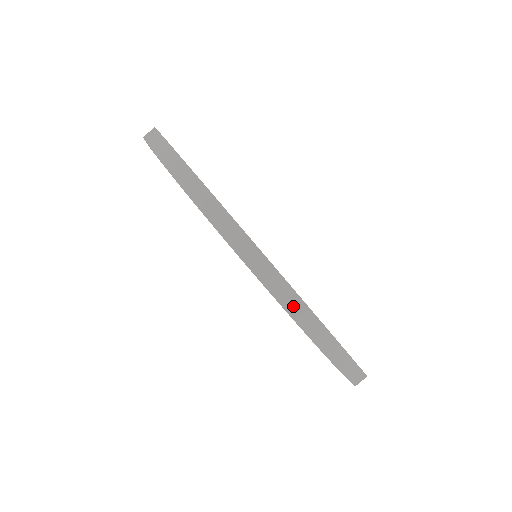
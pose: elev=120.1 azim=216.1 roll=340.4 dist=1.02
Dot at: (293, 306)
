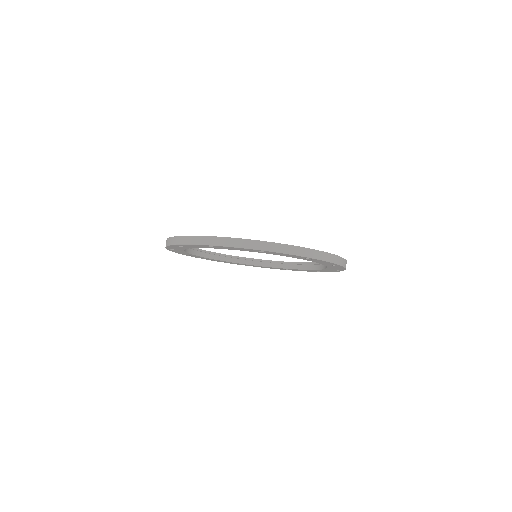
Dot at: (327, 257)
